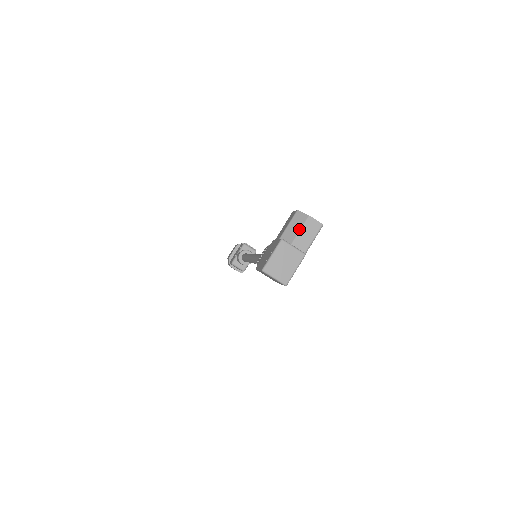
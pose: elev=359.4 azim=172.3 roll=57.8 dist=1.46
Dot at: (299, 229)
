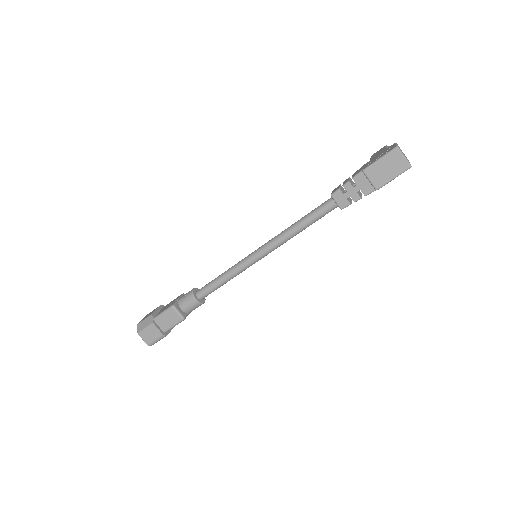
Dot at: occluded
